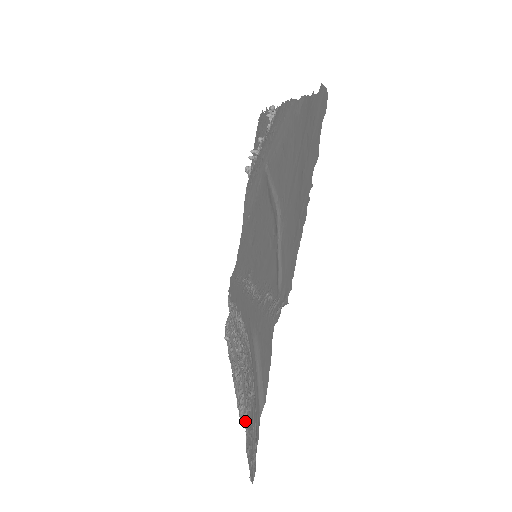
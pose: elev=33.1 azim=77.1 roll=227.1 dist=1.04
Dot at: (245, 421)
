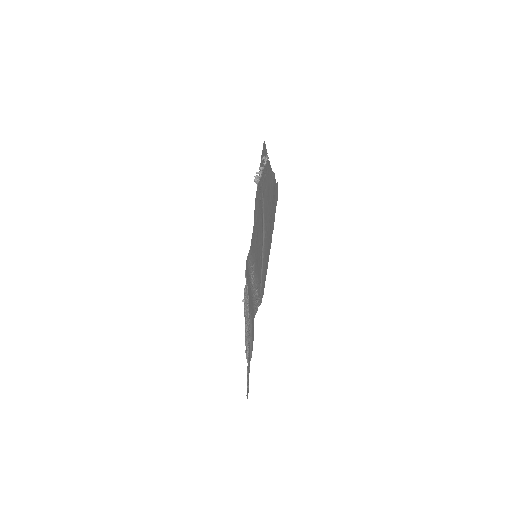
Dot at: occluded
